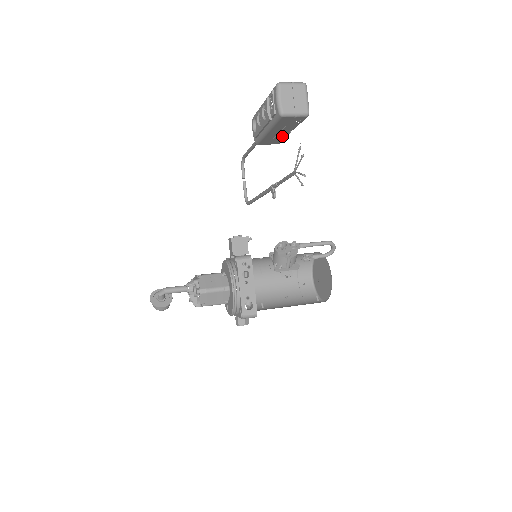
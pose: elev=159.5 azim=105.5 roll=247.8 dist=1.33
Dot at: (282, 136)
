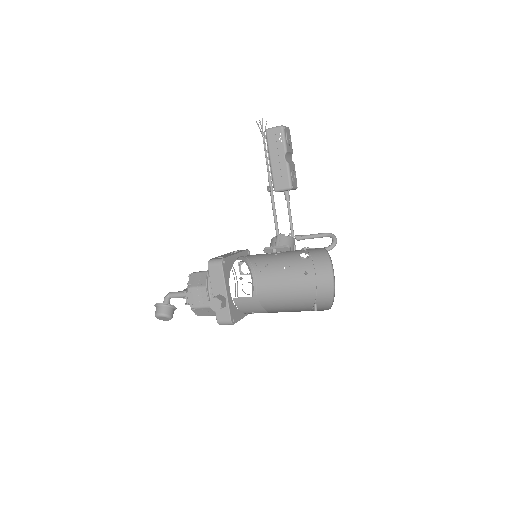
Dot at: (284, 169)
